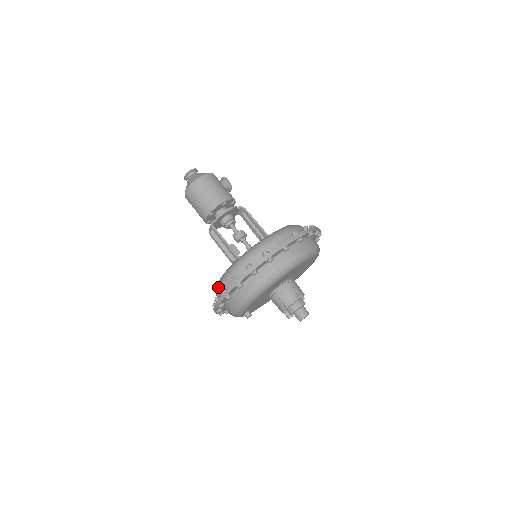
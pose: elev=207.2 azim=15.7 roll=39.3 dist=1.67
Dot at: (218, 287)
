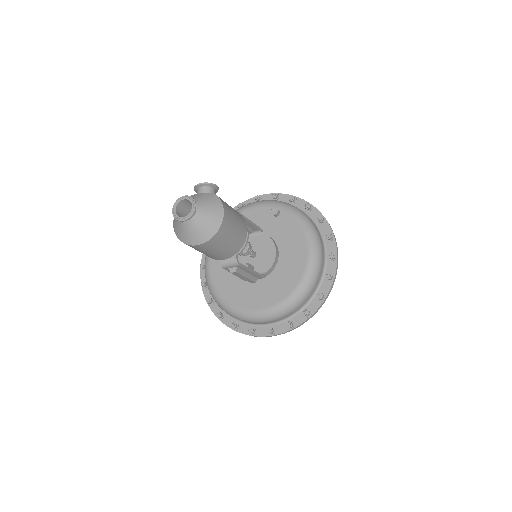
Dot at: (268, 320)
